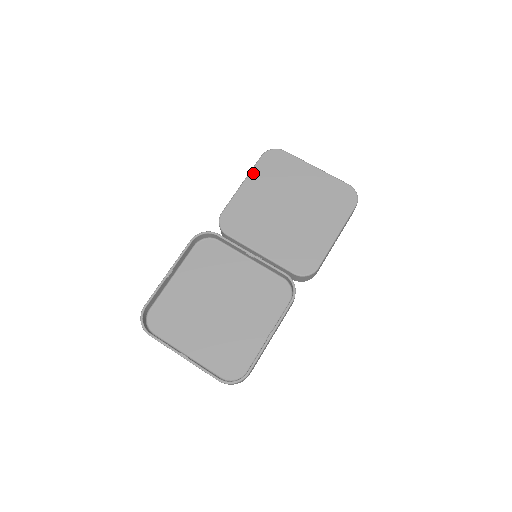
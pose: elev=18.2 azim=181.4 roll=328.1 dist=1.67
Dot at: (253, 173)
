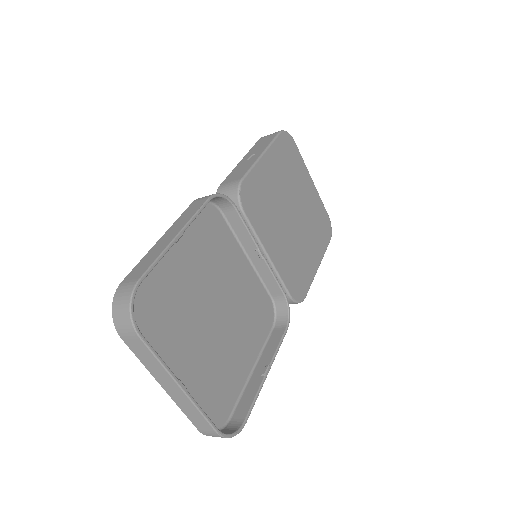
Dot at: (273, 148)
